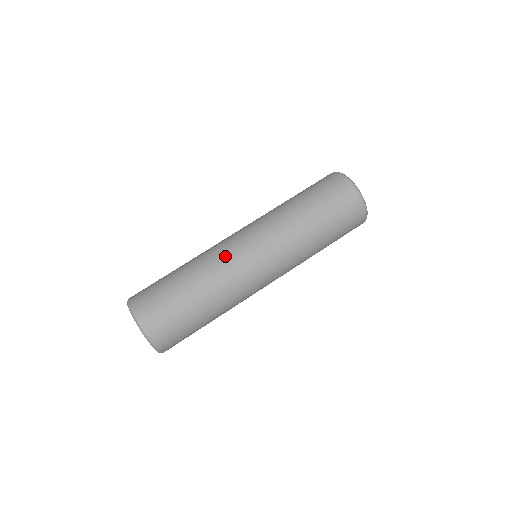
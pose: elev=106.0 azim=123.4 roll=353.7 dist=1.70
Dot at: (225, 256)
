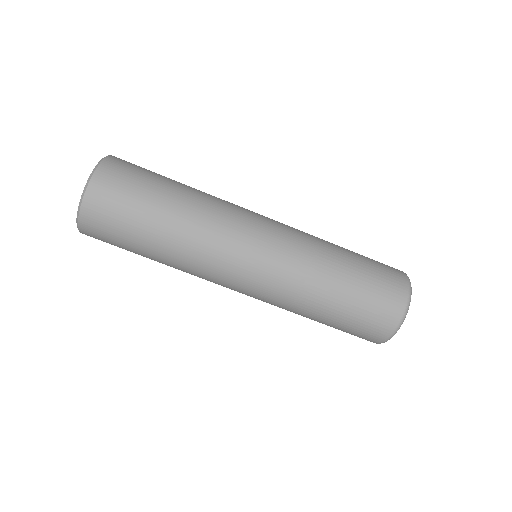
Dot at: (230, 224)
